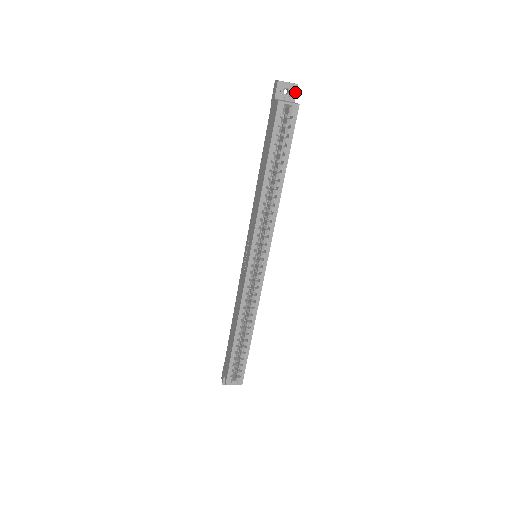
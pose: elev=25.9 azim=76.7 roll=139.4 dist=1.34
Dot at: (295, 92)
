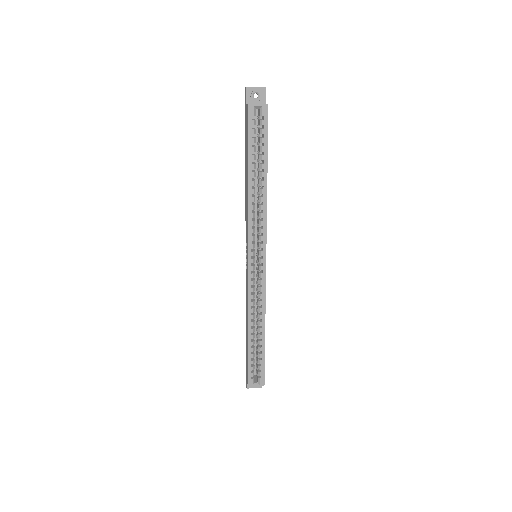
Dot at: (264, 95)
